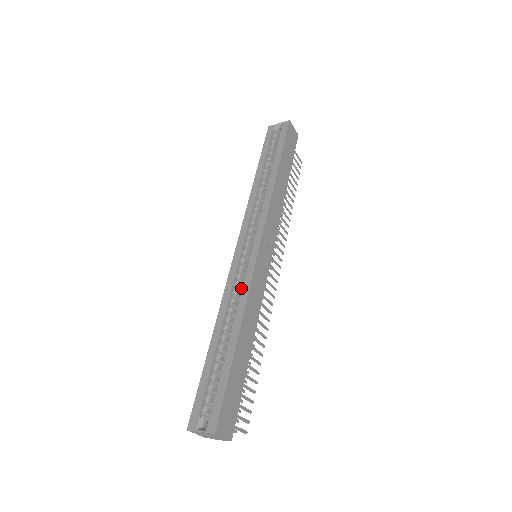
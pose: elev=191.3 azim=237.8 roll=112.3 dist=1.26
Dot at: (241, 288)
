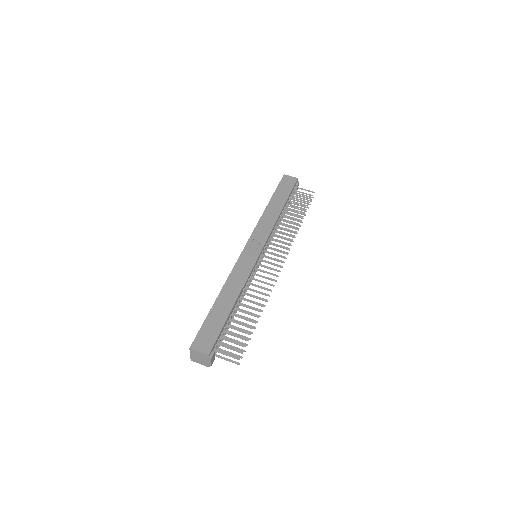
Dot at: occluded
